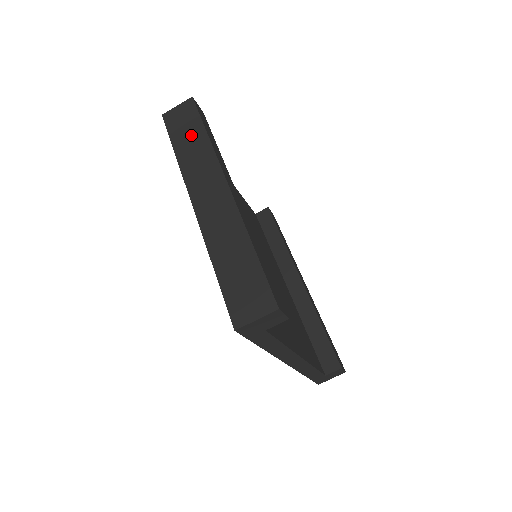
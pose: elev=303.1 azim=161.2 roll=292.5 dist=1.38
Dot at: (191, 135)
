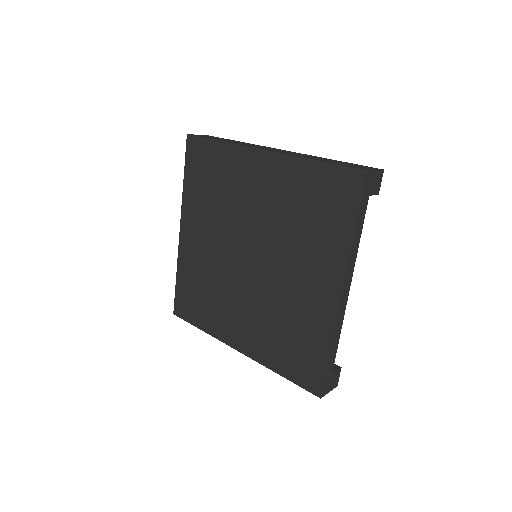
Dot at: (226, 140)
